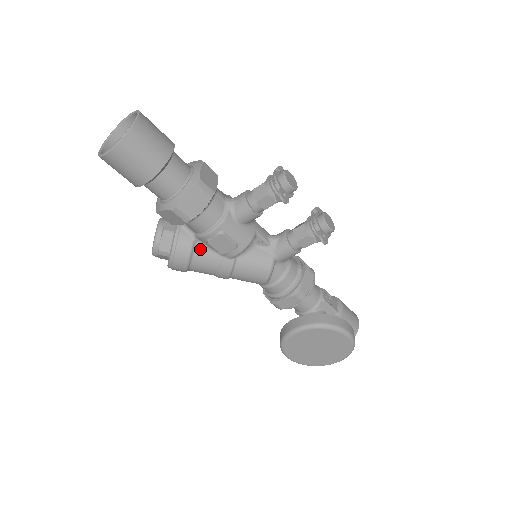
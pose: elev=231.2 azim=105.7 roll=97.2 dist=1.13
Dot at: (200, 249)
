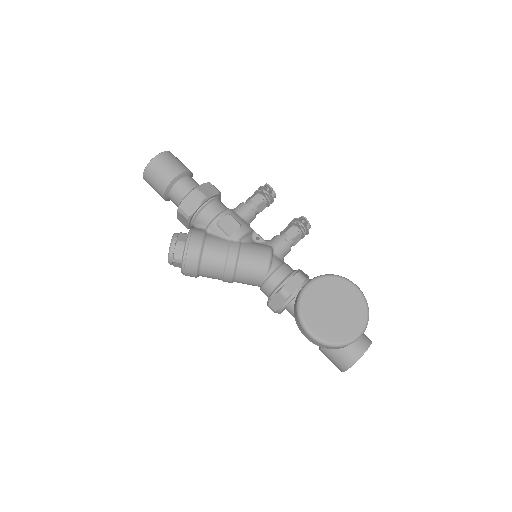
Dot at: (211, 236)
